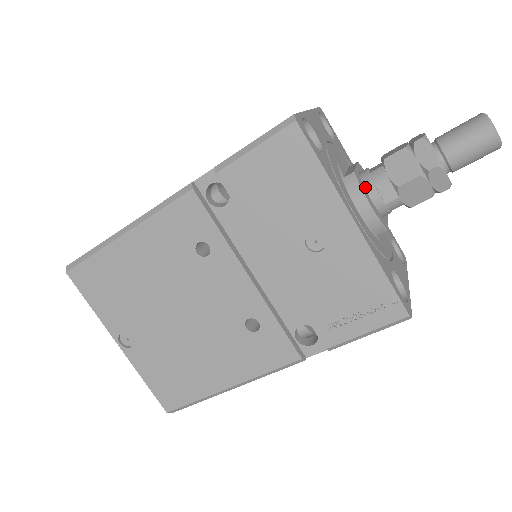
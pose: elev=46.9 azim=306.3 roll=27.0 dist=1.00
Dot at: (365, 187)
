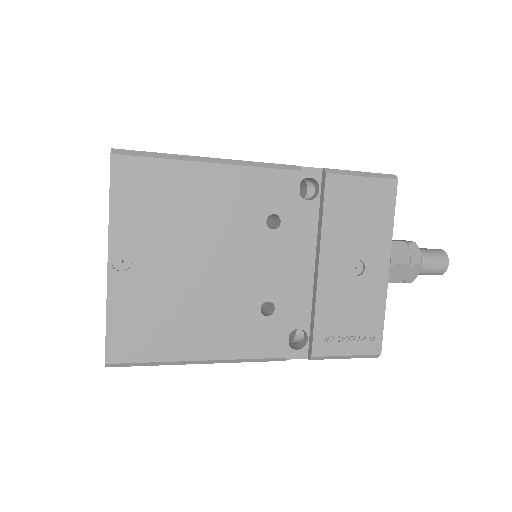
Dot at: occluded
